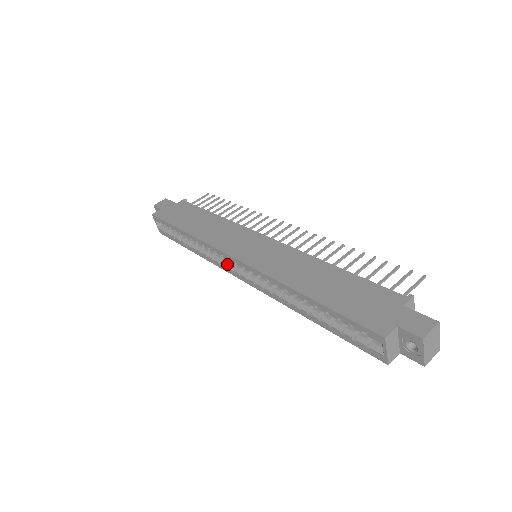
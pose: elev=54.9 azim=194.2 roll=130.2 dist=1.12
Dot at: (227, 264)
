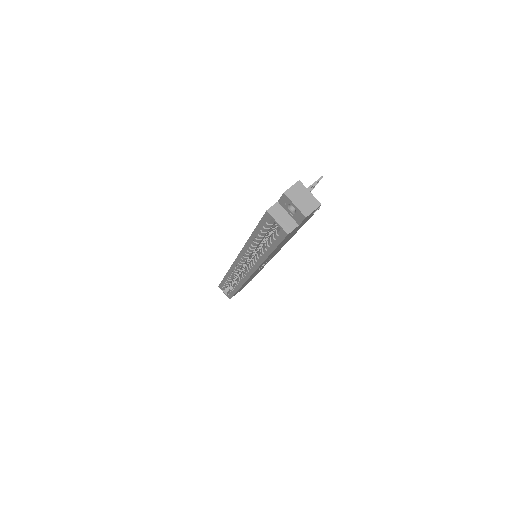
Dot at: occluded
